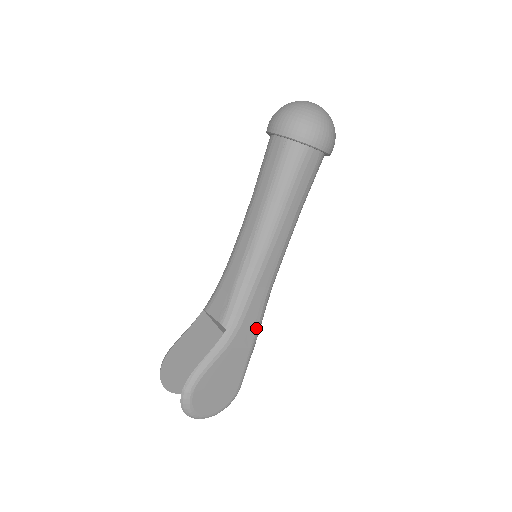
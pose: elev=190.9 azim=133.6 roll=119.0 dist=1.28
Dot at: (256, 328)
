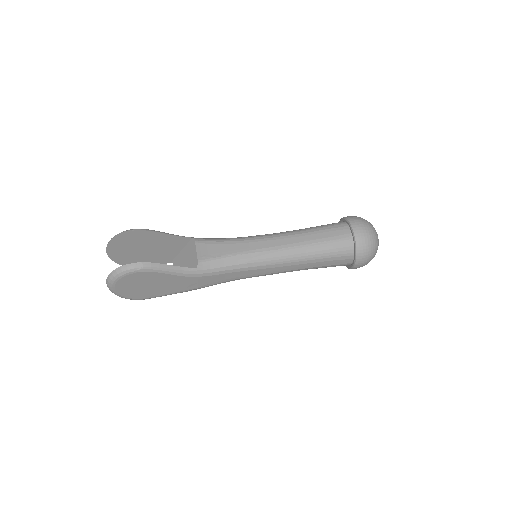
Dot at: (204, 286)
